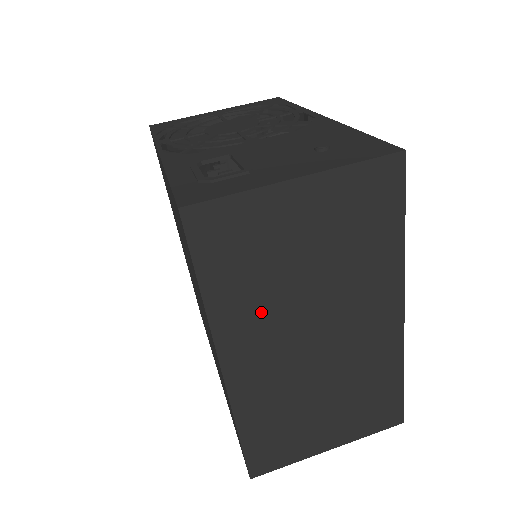
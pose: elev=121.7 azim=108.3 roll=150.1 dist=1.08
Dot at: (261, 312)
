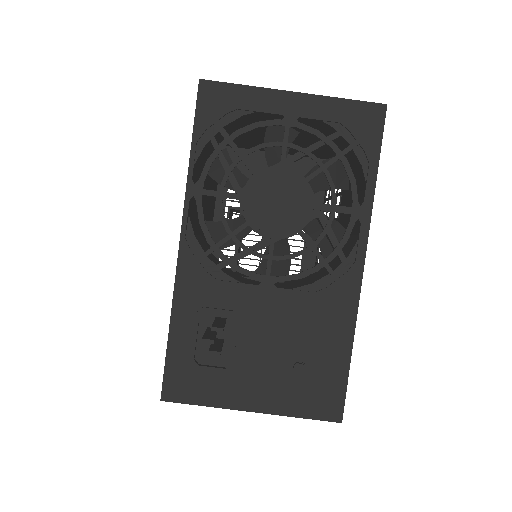
Dot at: occluded
